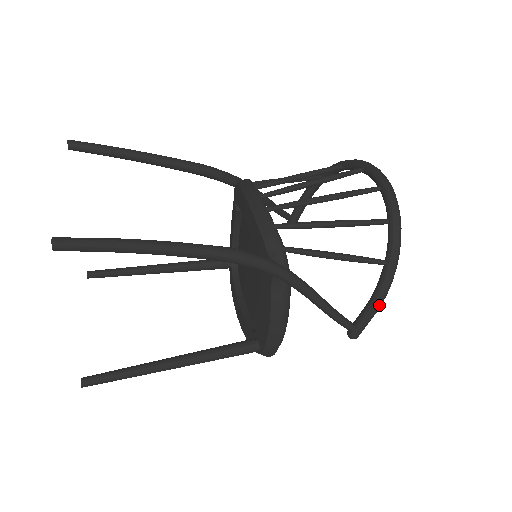
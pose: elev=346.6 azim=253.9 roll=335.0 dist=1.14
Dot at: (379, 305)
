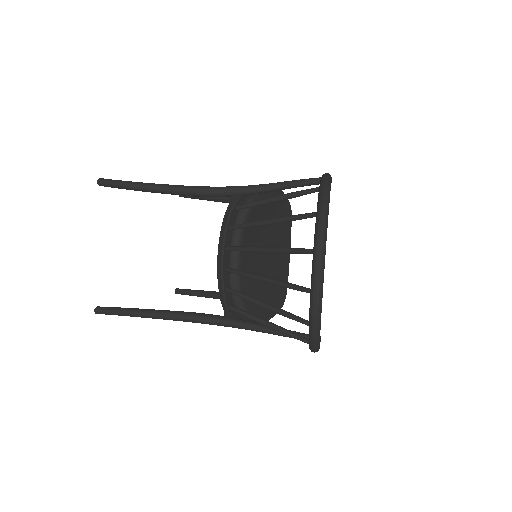
Dot at: occluded
